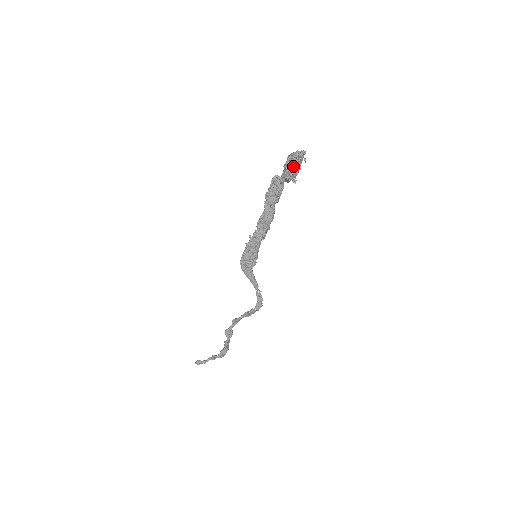
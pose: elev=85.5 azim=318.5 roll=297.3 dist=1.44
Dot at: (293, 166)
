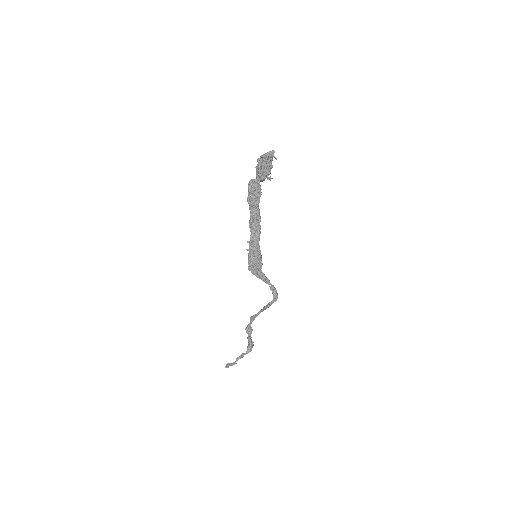
Dot at: (266, 167)
